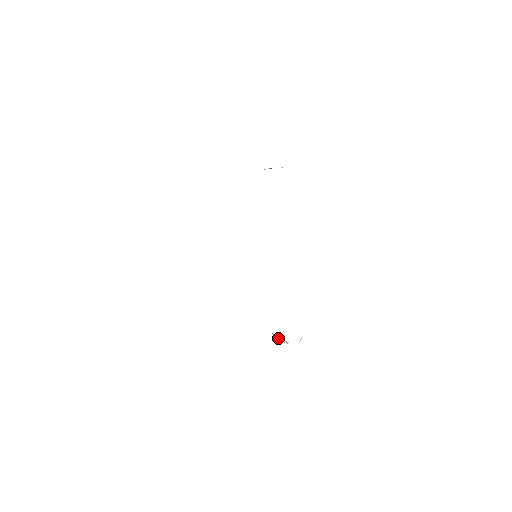
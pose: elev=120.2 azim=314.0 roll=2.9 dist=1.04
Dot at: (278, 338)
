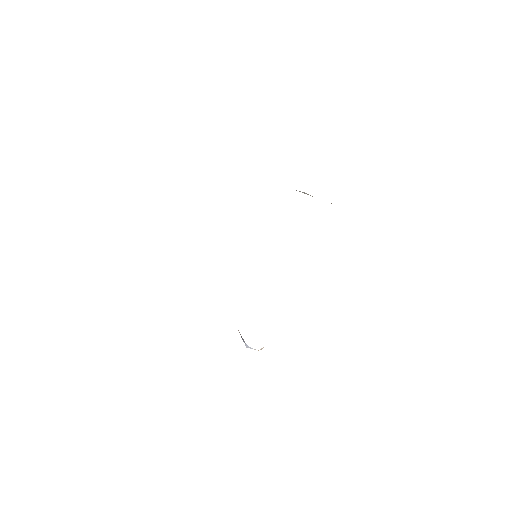
Dot at: (241, 336)
